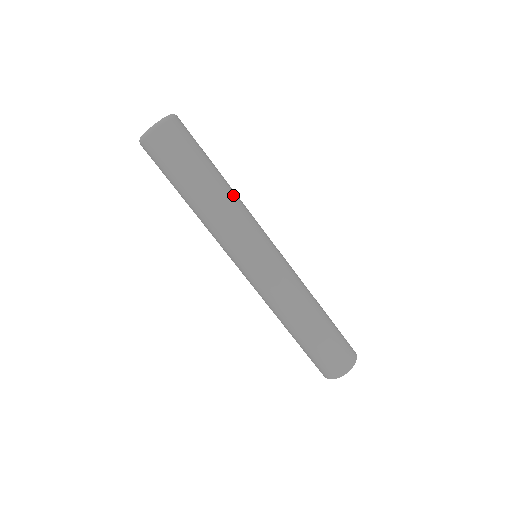
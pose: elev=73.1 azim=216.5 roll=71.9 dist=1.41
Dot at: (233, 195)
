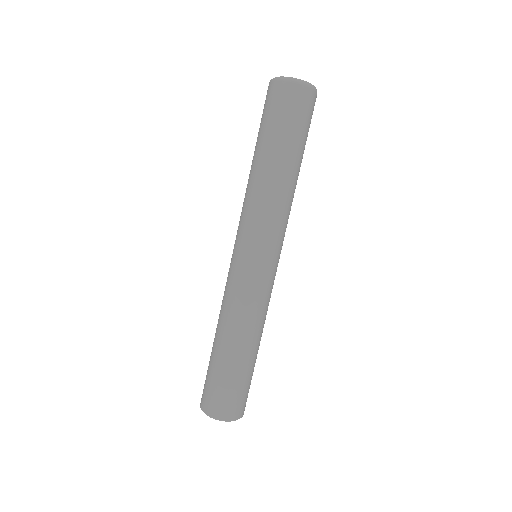
Dot at: occluded
